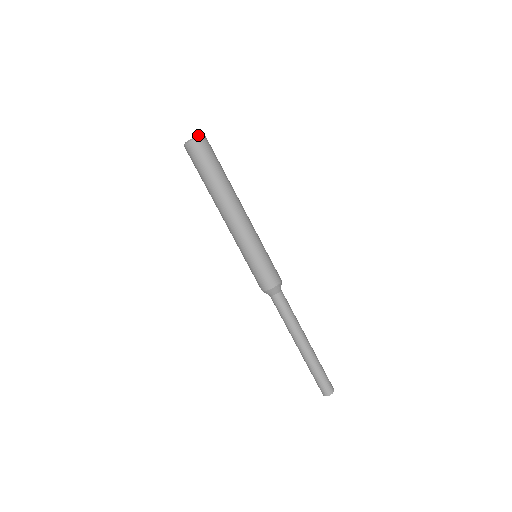
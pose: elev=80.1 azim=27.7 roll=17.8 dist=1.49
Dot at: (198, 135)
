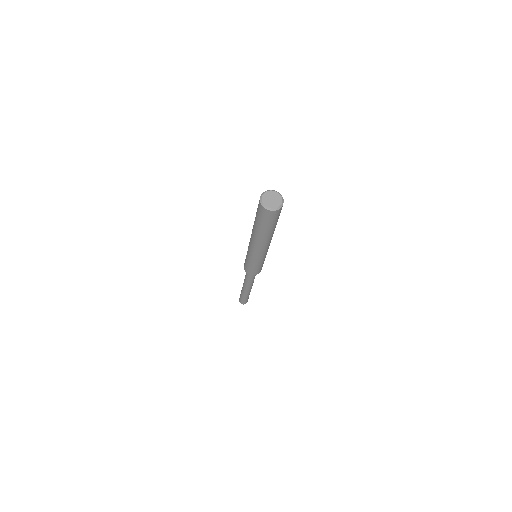
Dot at: (283, 200)
